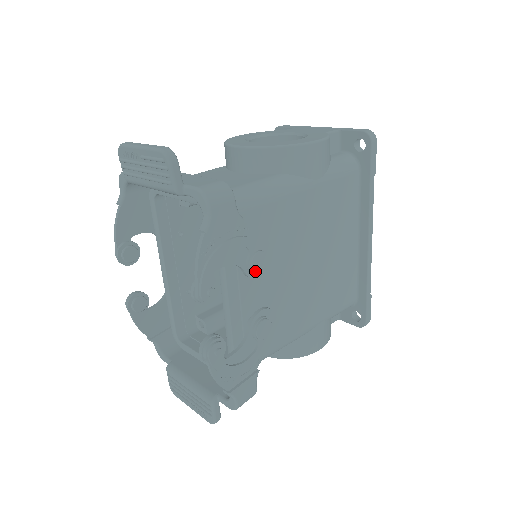
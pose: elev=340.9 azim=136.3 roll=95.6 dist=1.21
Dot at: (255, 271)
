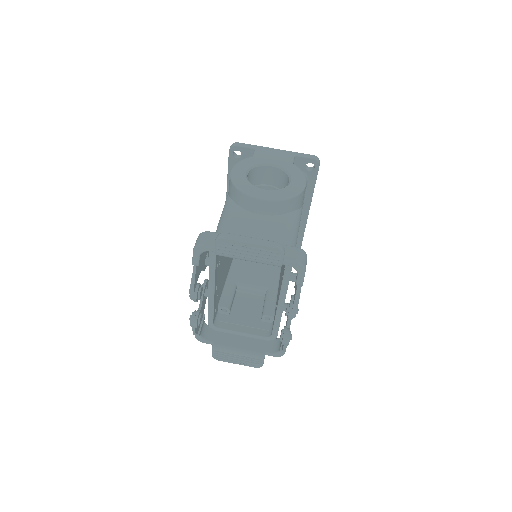
Dot at: occluded
